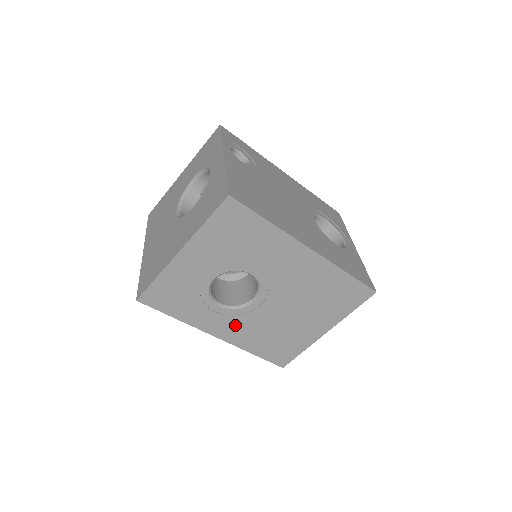
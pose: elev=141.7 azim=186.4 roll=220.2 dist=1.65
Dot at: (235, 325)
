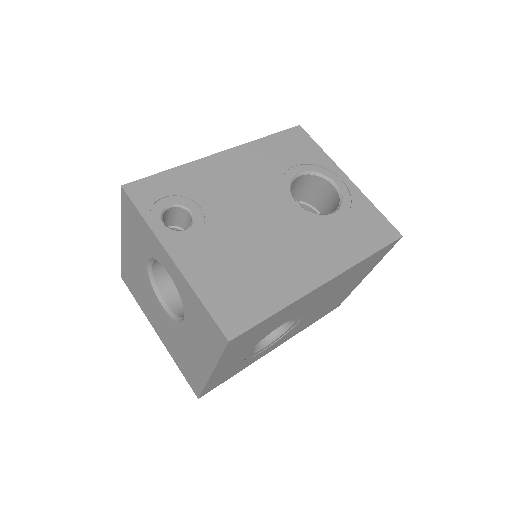
Dot at: (286, 336)
